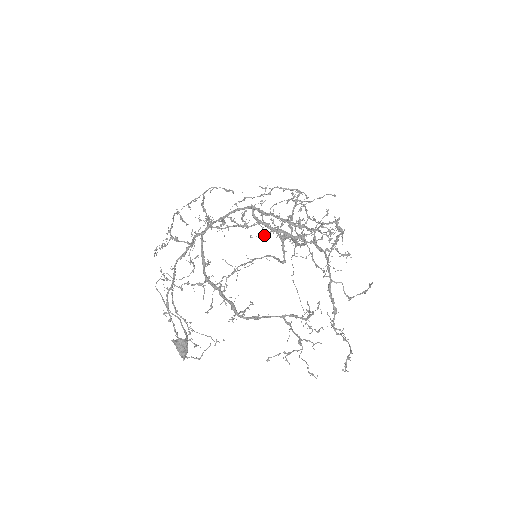
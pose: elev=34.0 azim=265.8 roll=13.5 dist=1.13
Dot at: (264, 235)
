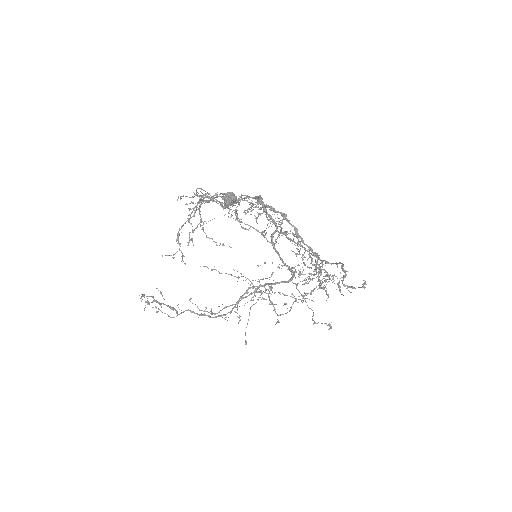
Dot at: occluded
